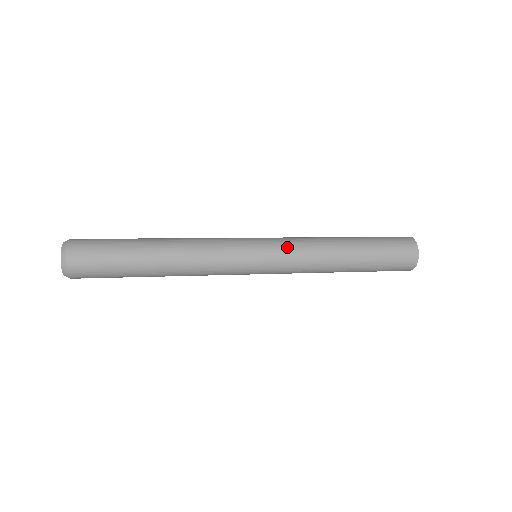
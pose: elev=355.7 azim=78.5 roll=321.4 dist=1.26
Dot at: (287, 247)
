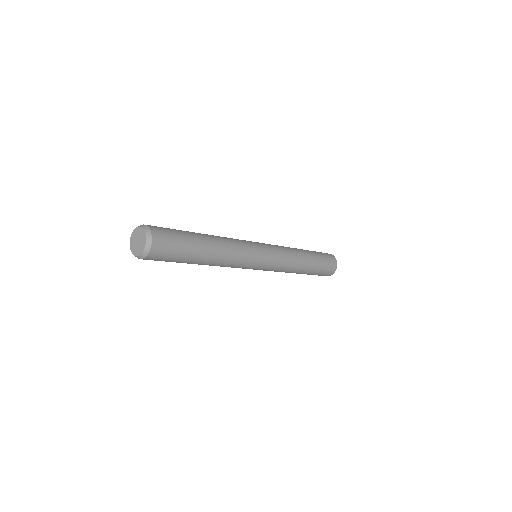
Dot at: (280, 260)
